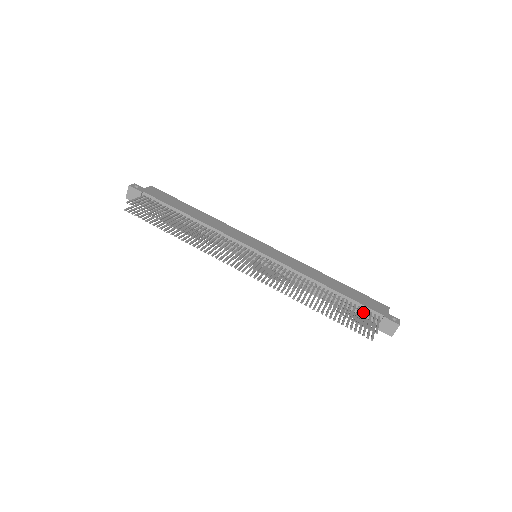
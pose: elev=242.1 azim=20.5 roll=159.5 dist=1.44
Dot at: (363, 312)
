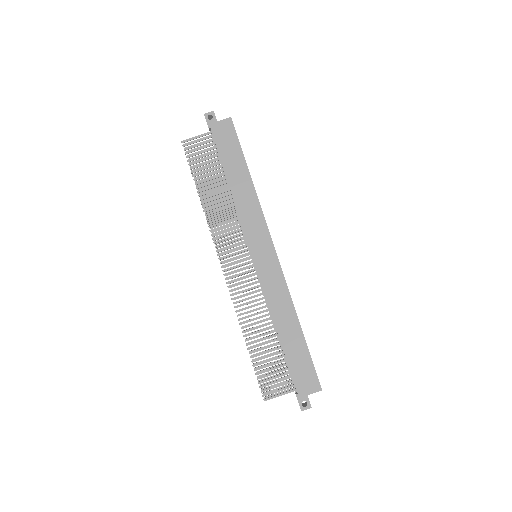
Dot at: (290, 374)
